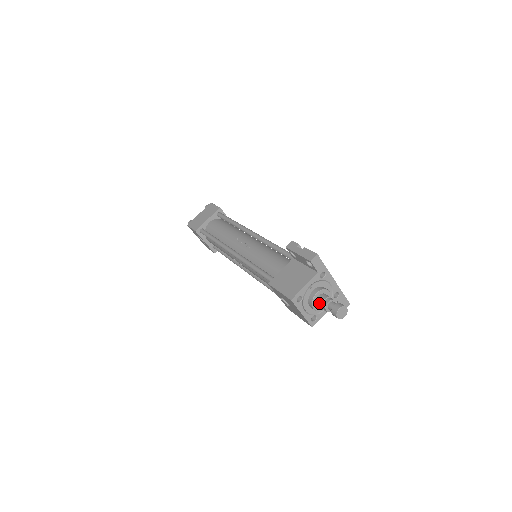
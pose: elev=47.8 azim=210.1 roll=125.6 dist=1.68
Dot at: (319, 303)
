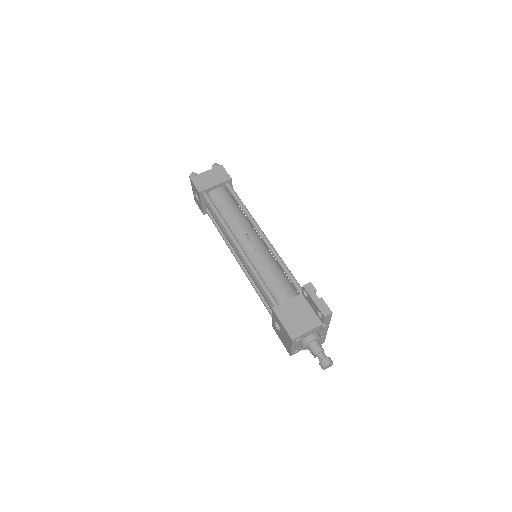
Dot at: (311, 348)
